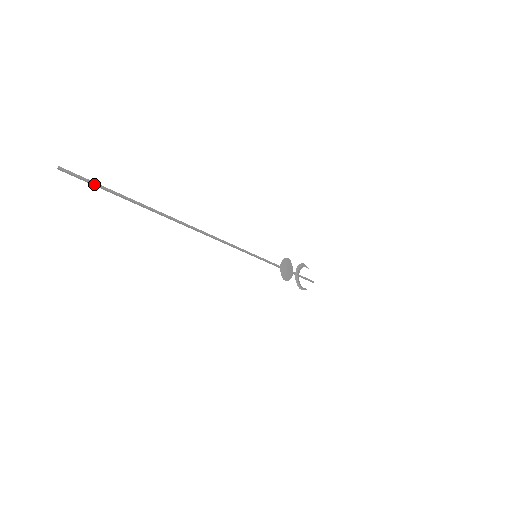
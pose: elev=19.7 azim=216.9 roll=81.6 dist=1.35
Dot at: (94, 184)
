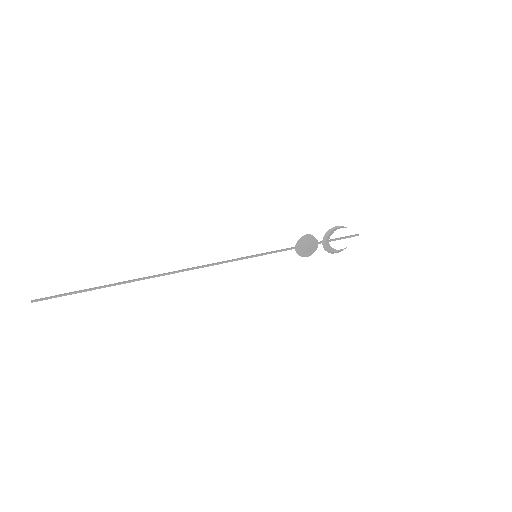
Dot at: occluded
